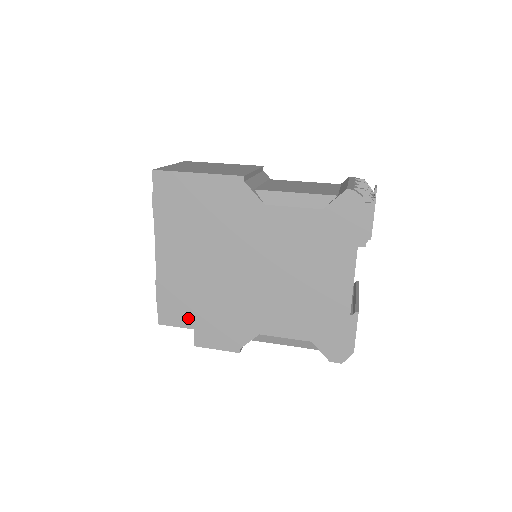
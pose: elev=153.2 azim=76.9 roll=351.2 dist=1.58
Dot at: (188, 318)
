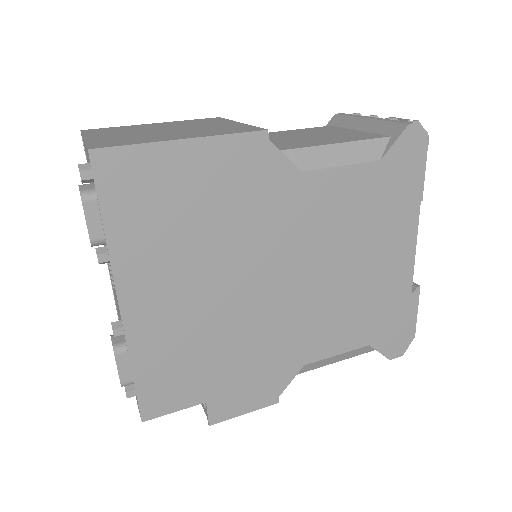
Dot at: (194, 390)
